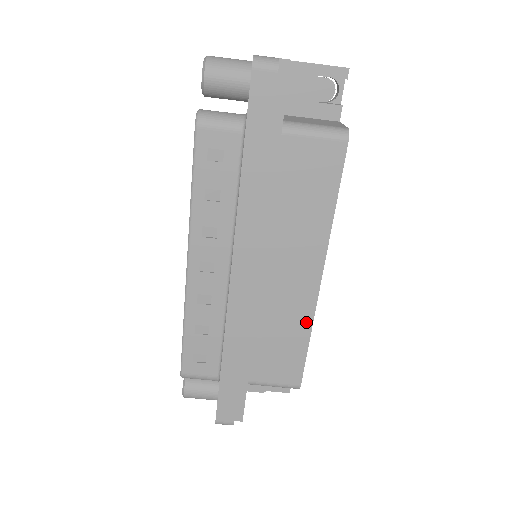
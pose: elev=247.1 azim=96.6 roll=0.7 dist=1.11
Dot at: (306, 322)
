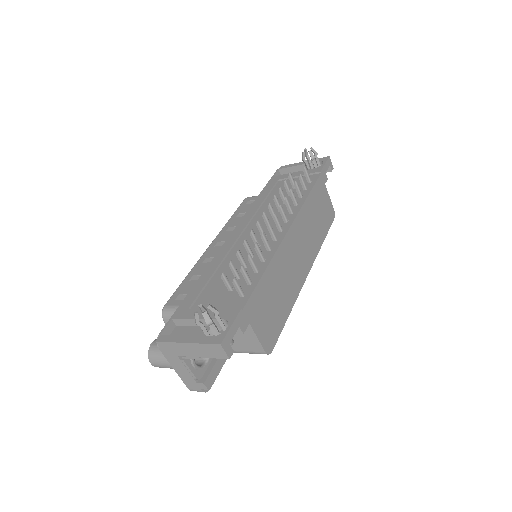
Dot at: occluded
